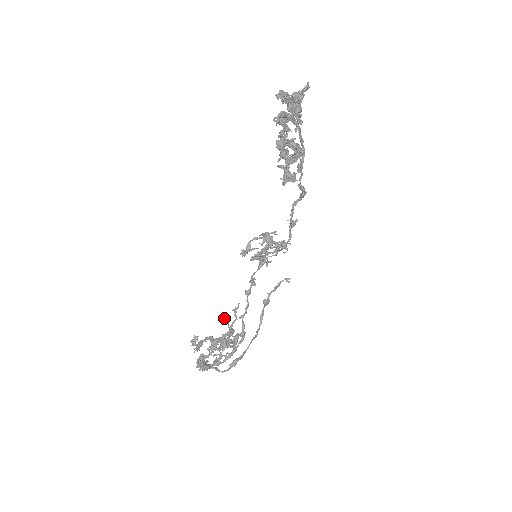
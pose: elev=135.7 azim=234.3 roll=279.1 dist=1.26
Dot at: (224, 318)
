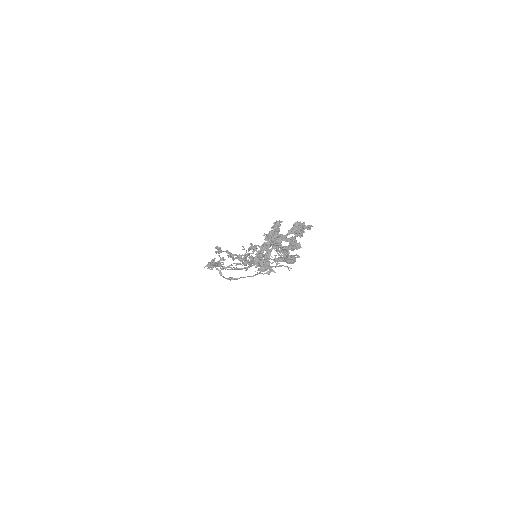
Dot at: (243, 249)
